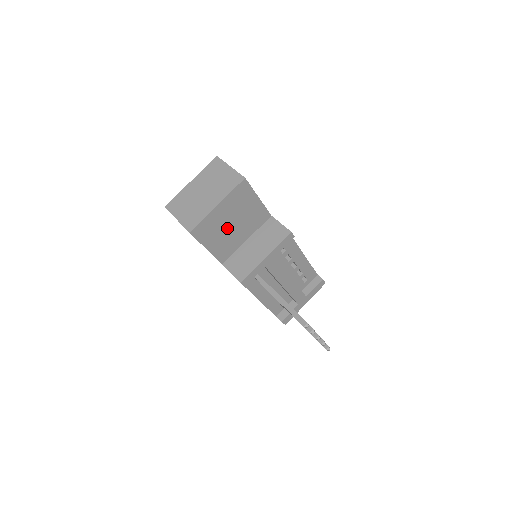
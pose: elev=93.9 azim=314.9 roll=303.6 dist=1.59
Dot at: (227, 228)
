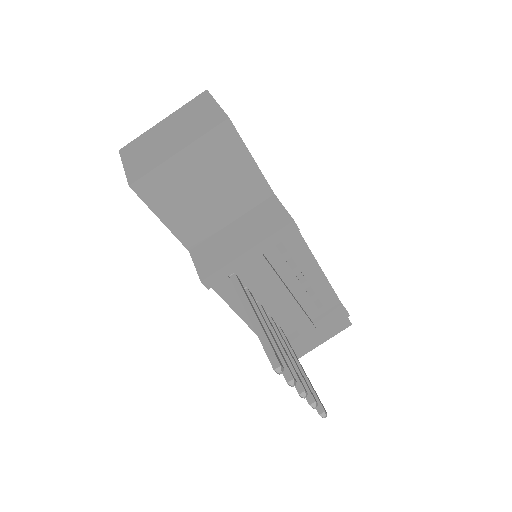
Dot at: (197, 195)
